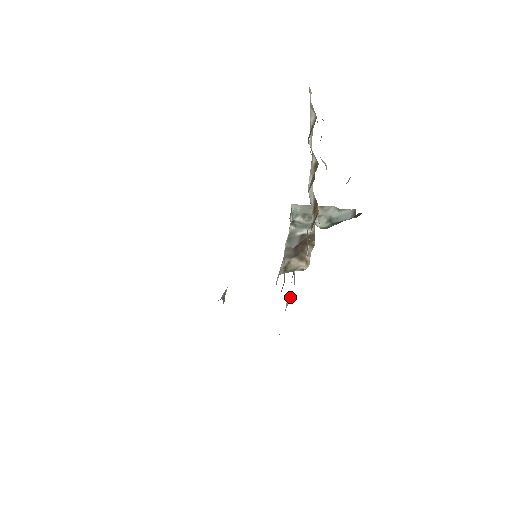
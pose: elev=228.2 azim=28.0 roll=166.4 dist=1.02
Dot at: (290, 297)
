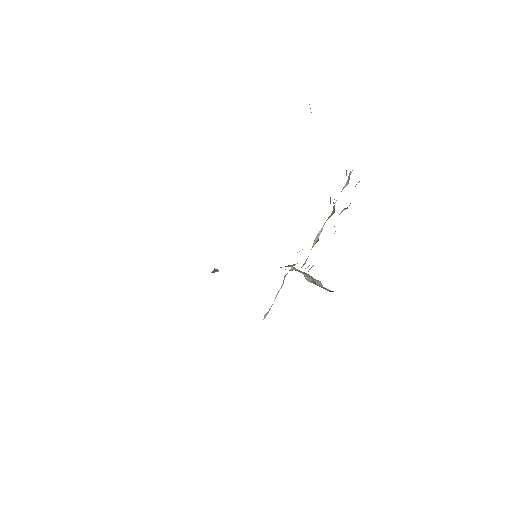
Dot at: occluded
